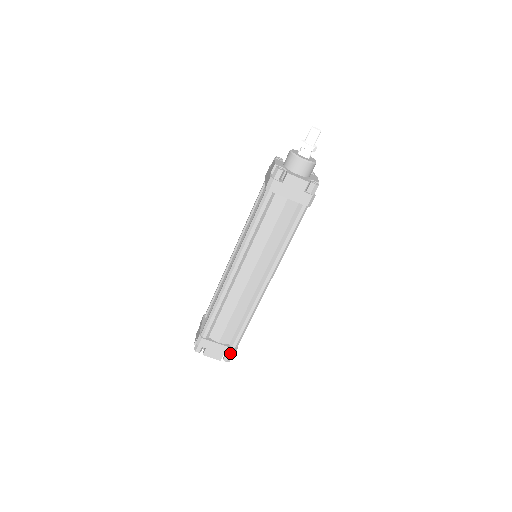
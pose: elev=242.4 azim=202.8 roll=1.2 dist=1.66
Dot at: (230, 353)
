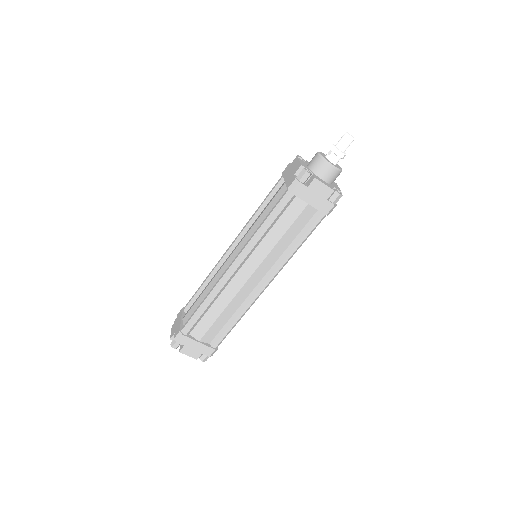
Dot at: (209, 353)
